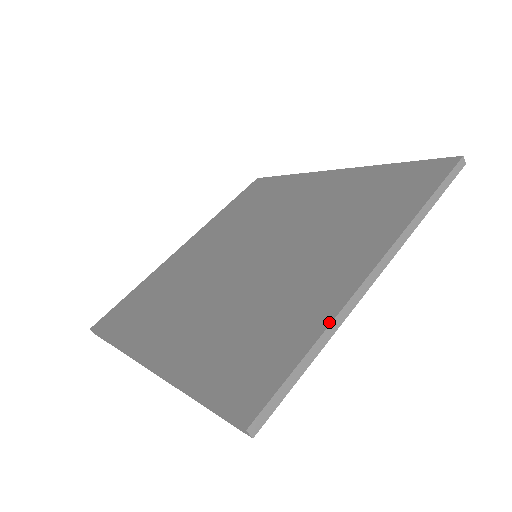
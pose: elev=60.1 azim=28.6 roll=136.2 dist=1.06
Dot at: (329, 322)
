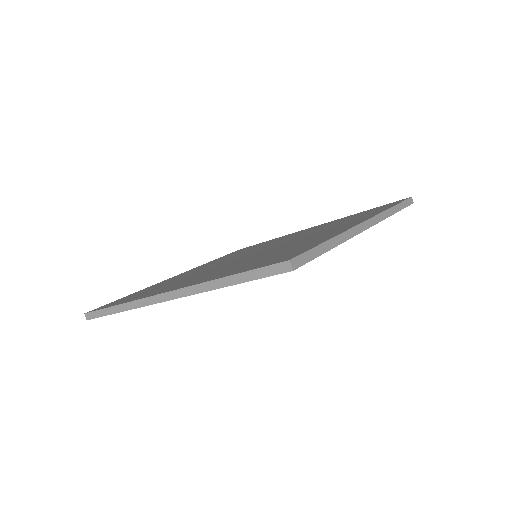
Dot at: (340, 233)
